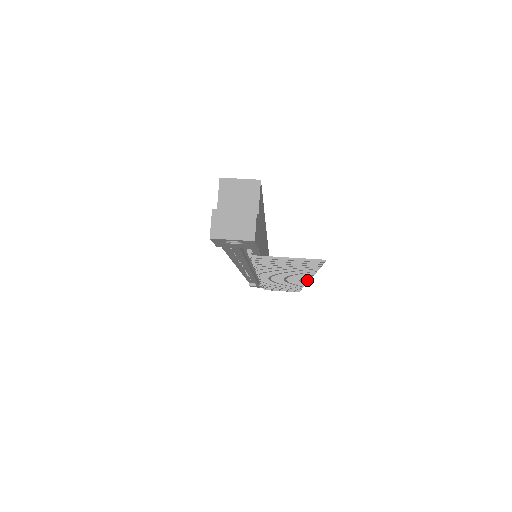
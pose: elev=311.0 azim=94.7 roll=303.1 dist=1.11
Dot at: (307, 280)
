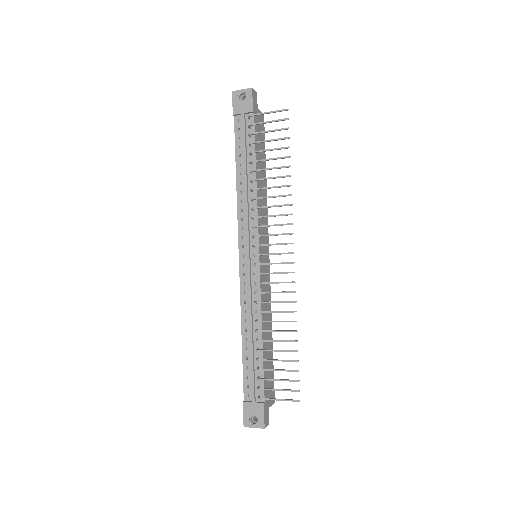
Dot at: (291, 233)
